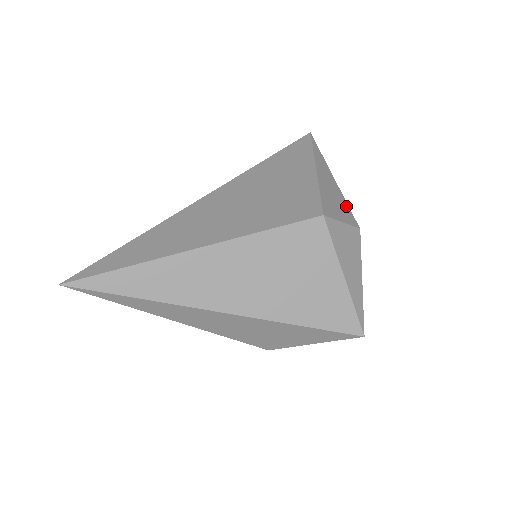
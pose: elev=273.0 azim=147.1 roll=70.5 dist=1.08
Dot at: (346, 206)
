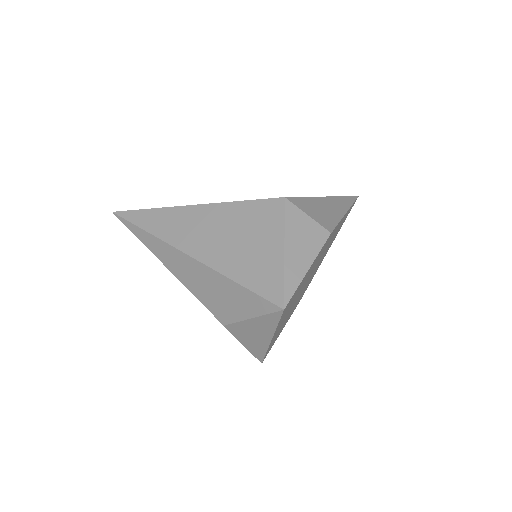
Dot at: (333, 221)
